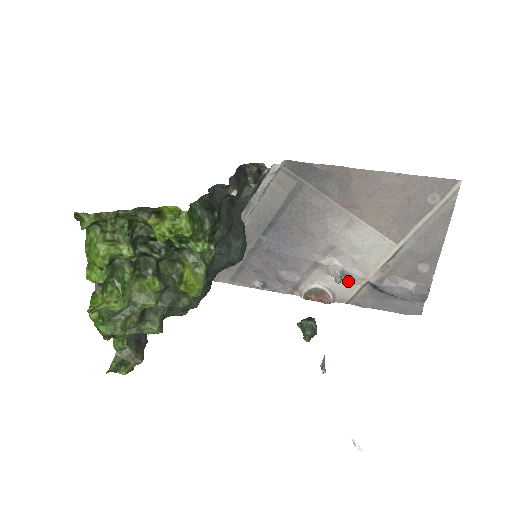
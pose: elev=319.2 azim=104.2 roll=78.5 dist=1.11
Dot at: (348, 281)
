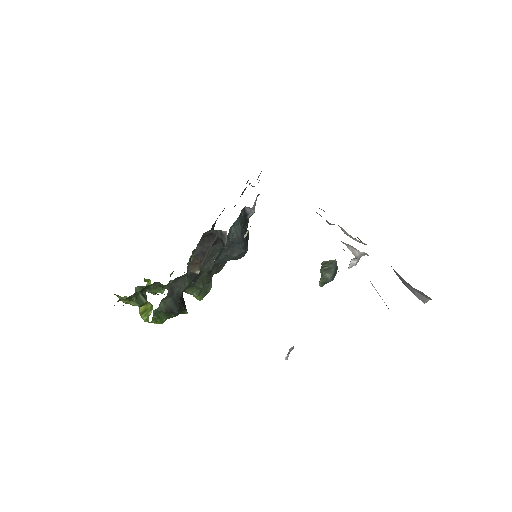
Dot at: occluded
